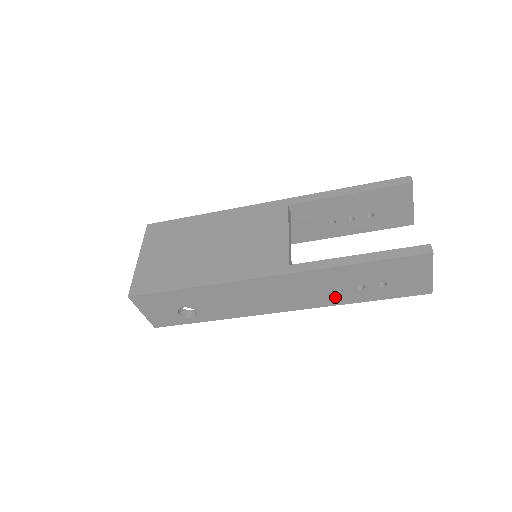
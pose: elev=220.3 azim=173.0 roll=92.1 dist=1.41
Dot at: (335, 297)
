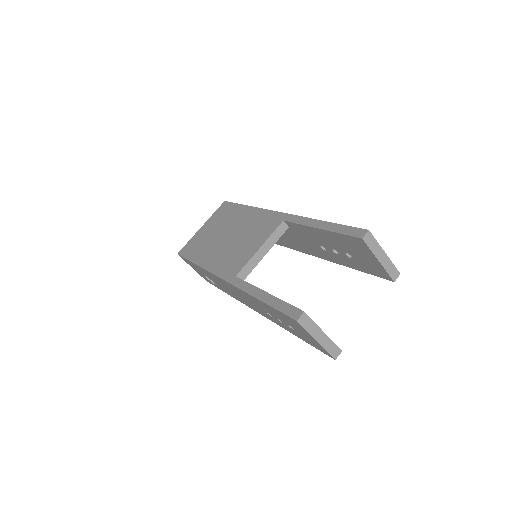
Dot at: (273, 319)
